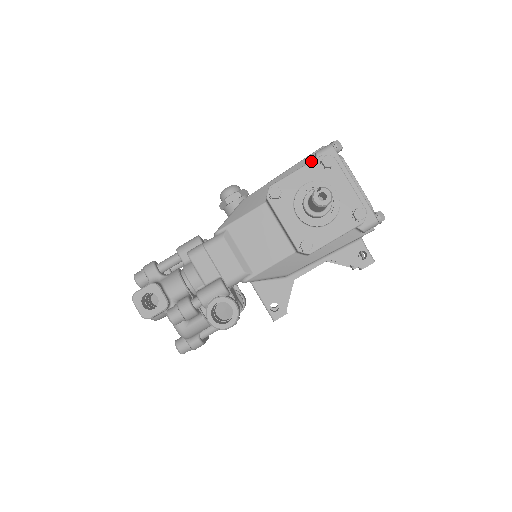
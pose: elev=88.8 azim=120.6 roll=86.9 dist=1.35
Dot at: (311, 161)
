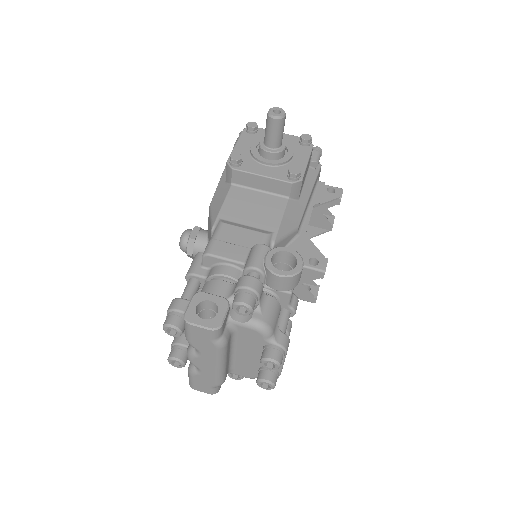
Dot at: (240, 135)
